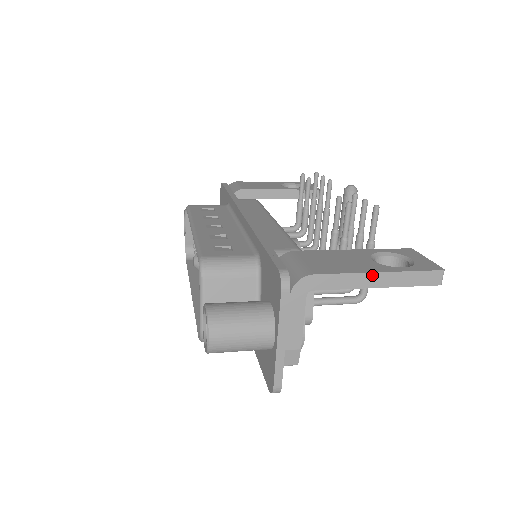
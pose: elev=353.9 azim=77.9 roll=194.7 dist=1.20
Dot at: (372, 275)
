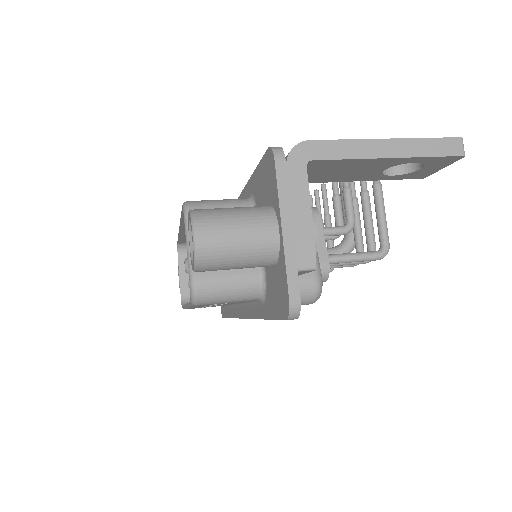
Dot at: (379, 142)
